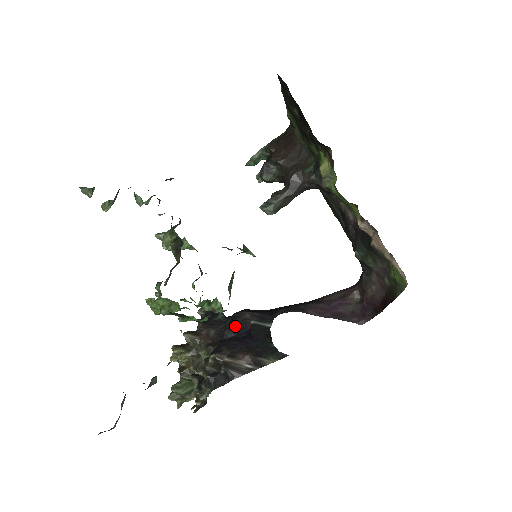
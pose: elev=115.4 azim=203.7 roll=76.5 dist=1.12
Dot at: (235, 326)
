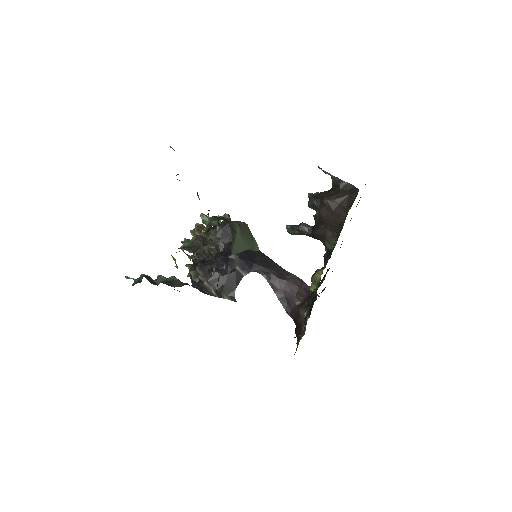
Dot at: (227, 260)
